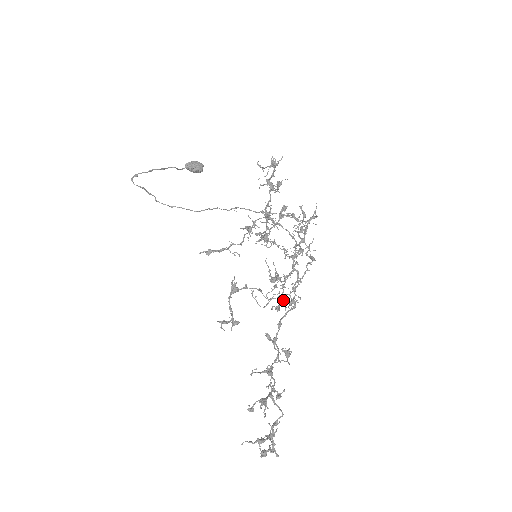
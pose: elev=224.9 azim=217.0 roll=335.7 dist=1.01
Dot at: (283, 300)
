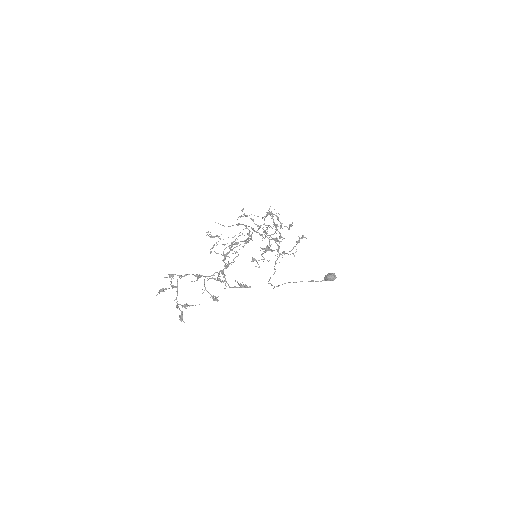
Dot at: occluded
